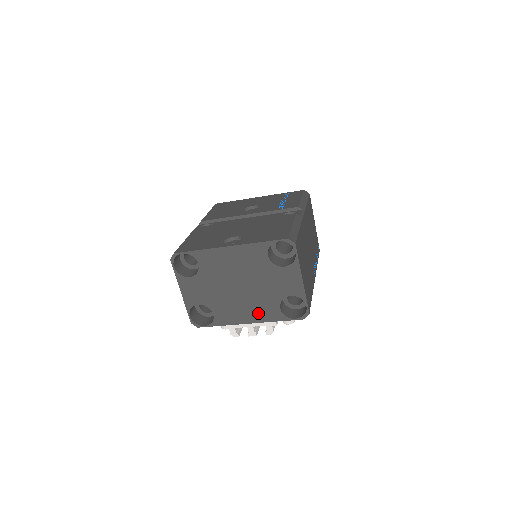
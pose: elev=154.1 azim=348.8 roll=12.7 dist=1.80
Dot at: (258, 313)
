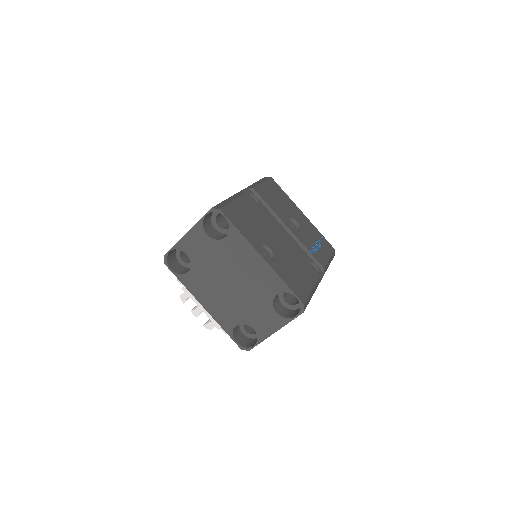
Dot at: (218, 310)
